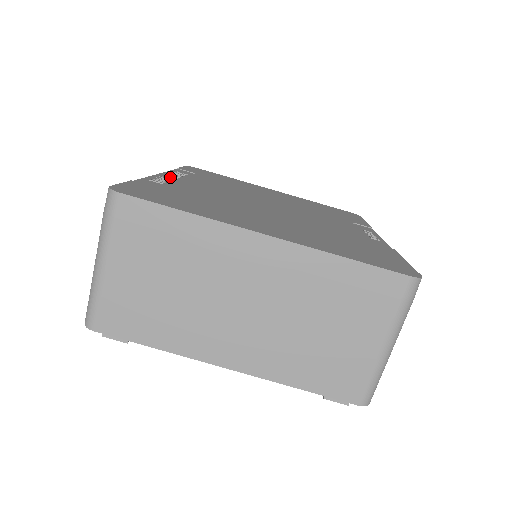
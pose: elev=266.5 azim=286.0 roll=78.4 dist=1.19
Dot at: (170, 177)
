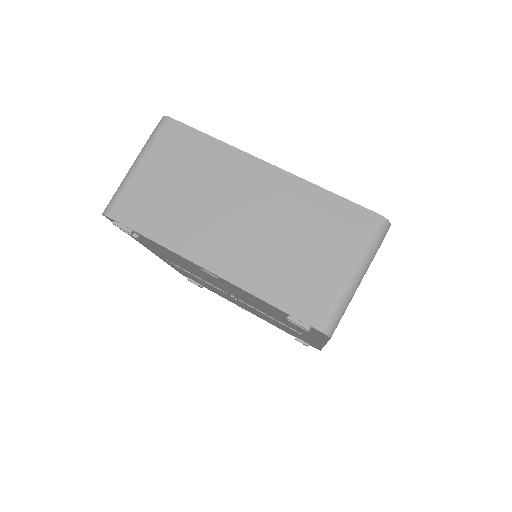
Dot at: occluded
